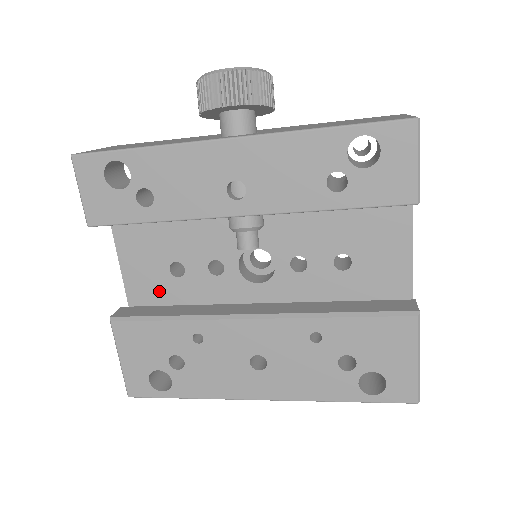
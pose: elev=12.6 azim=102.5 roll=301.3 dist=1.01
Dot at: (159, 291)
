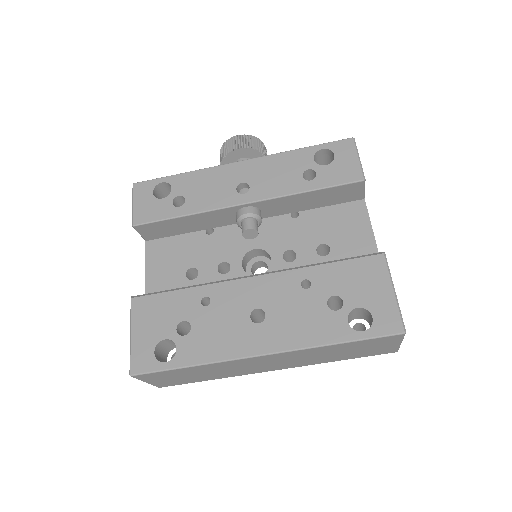
Dot at: occluded
